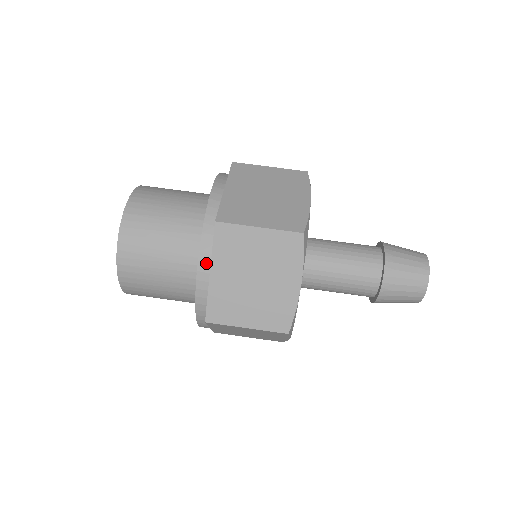
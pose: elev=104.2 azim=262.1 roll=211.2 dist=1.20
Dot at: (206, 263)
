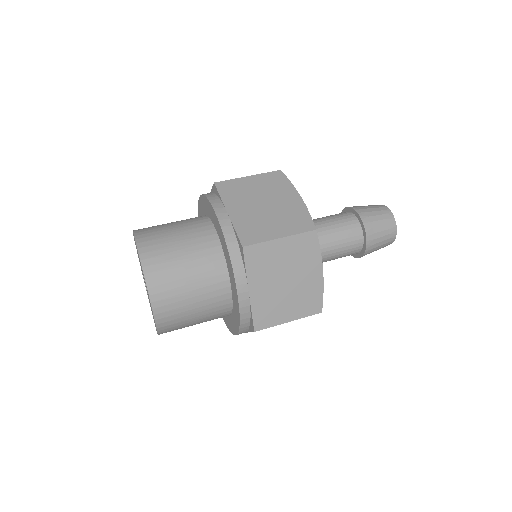
Dot at: (243, 284)
